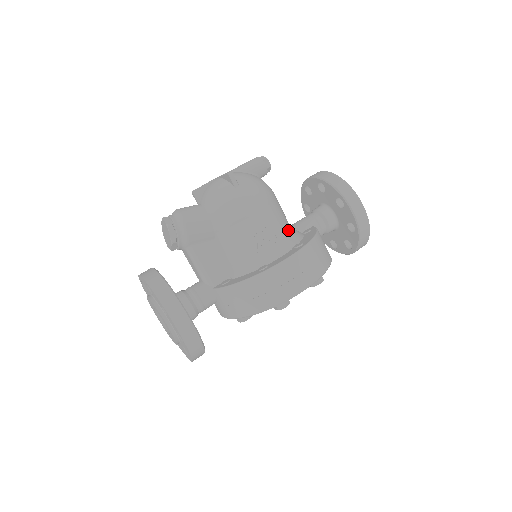
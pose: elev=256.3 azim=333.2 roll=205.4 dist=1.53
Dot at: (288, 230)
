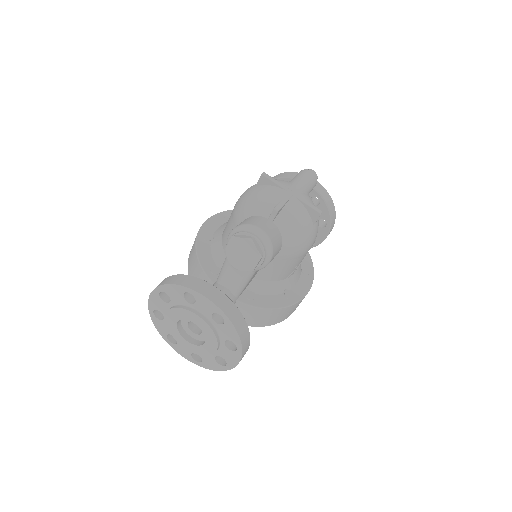
Dot at: occluded
